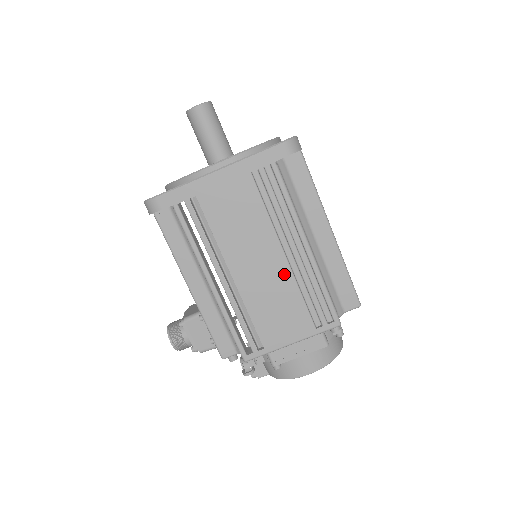
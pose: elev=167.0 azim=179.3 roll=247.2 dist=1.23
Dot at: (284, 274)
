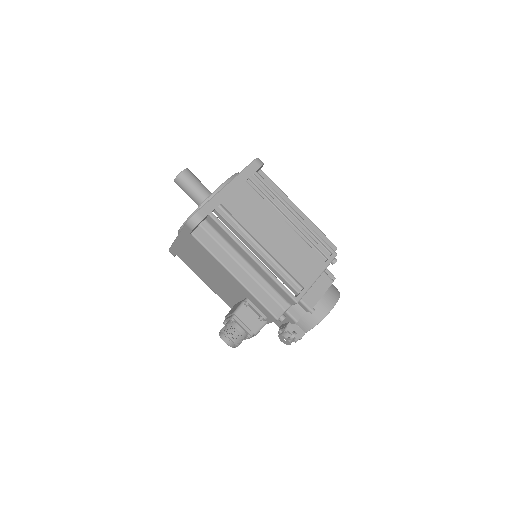
Dot at: (292, 234)
